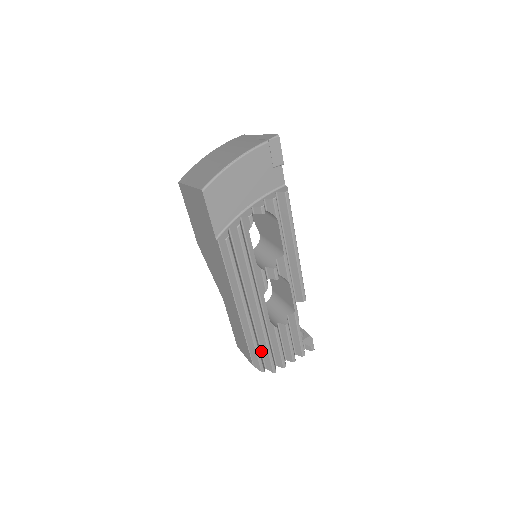
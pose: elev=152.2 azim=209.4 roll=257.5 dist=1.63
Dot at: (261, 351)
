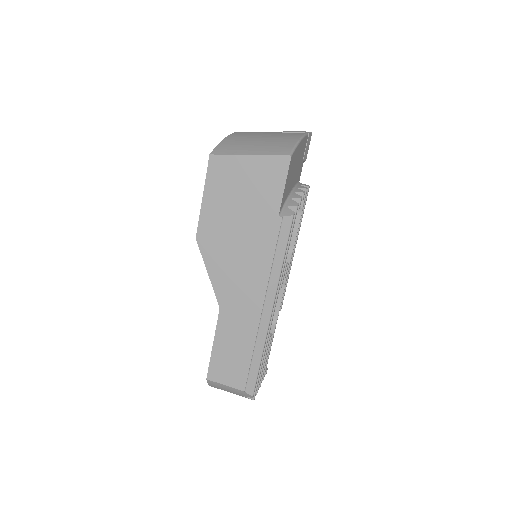
Dot at: occluded
